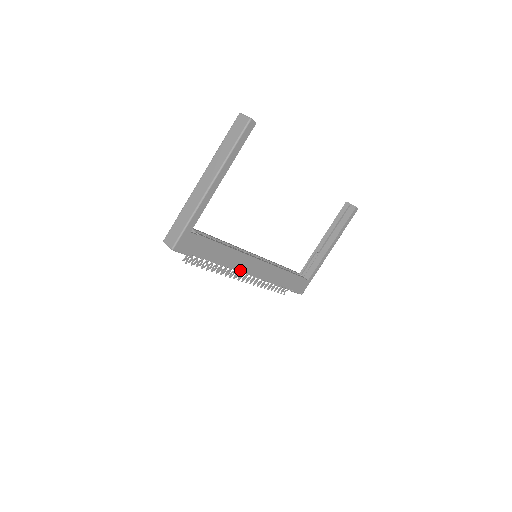
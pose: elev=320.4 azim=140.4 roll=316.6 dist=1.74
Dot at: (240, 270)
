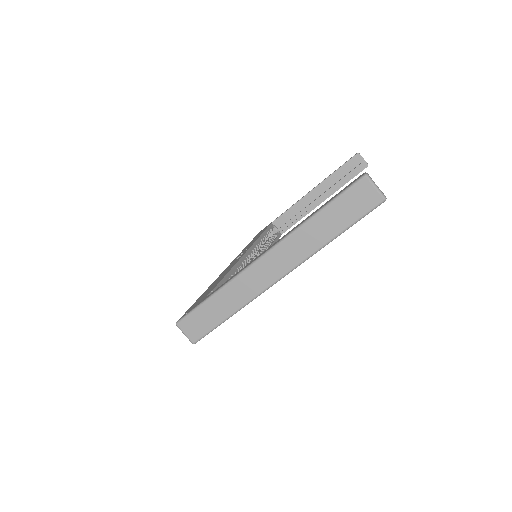
Dot at: occluded
